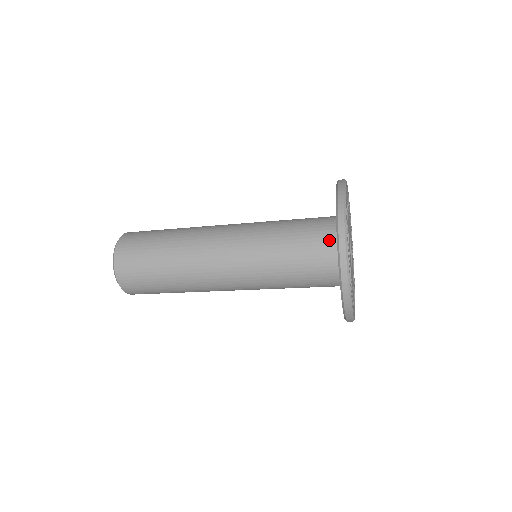
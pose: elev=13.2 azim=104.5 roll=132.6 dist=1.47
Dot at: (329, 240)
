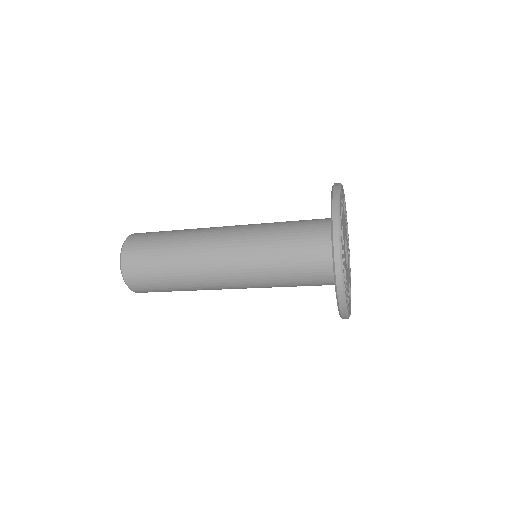
Dot at: (327, 267)
